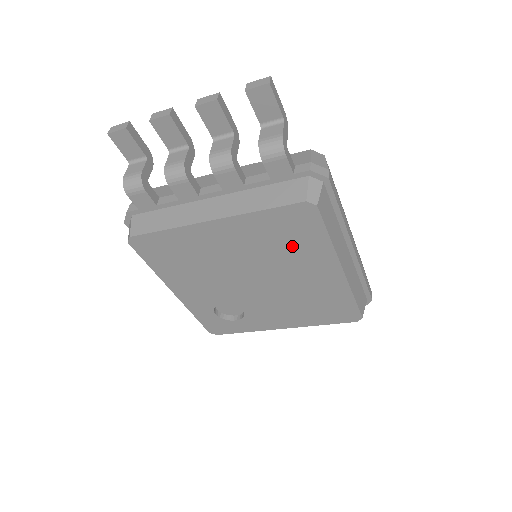
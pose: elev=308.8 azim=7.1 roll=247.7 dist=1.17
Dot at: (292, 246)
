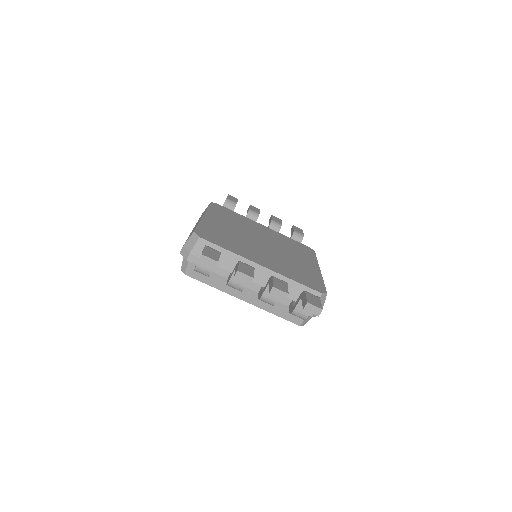
Dot at: occluded
